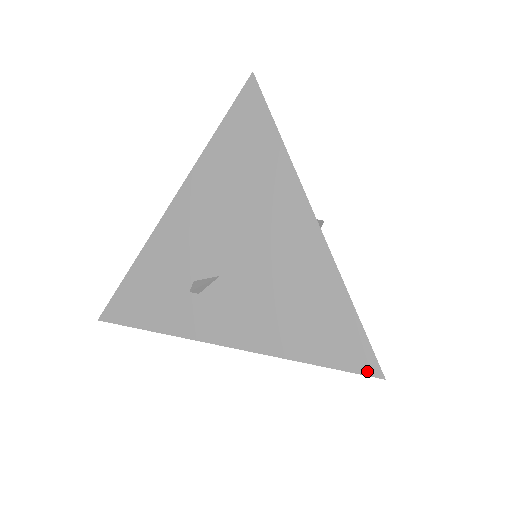
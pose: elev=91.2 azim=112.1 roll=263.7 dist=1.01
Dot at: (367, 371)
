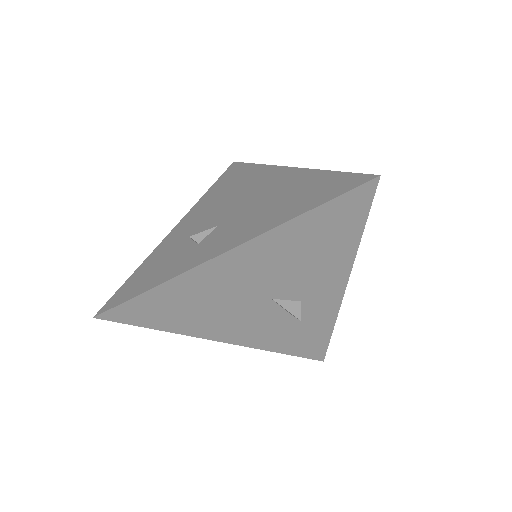
Dot at: (361, 182)
